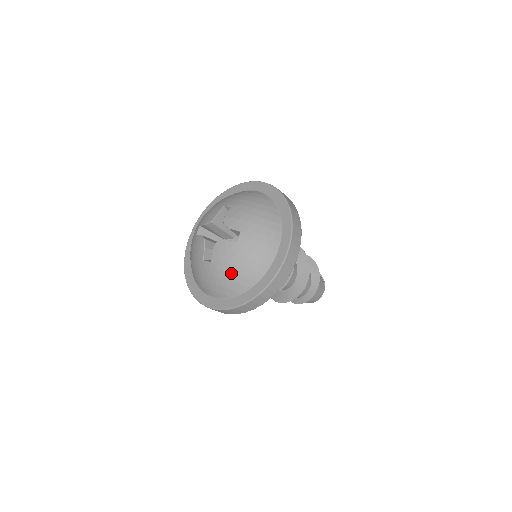
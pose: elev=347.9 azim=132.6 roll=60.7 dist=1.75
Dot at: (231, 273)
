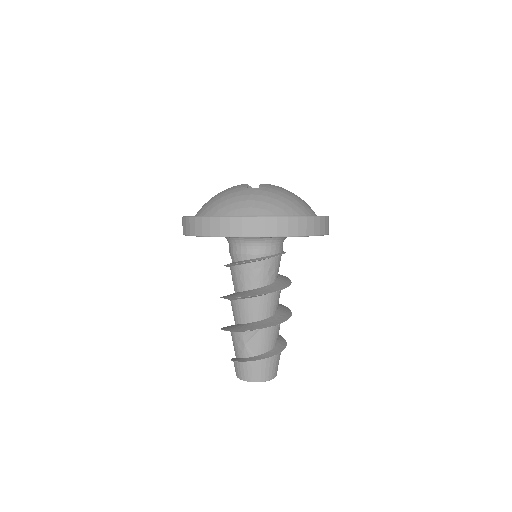
Dot at: (283, 197)
